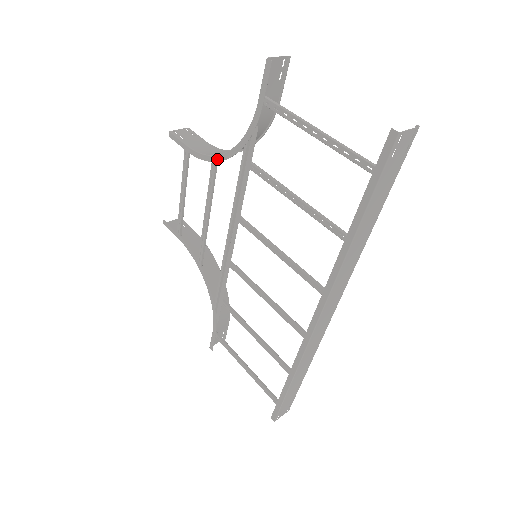
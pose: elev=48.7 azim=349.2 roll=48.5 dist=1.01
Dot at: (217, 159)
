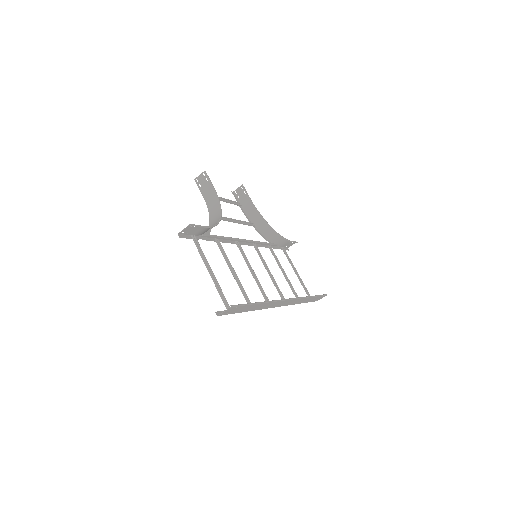
Dot at: occluded
